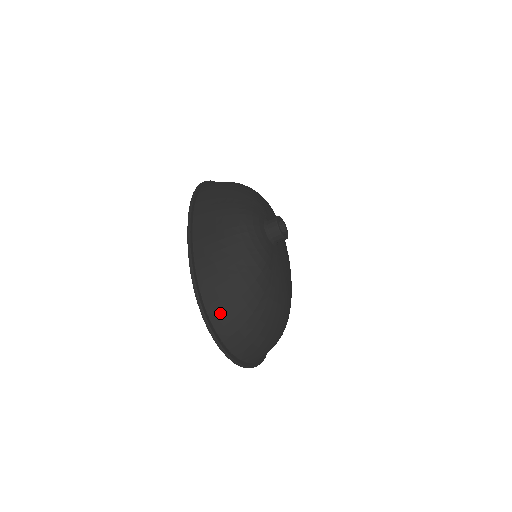
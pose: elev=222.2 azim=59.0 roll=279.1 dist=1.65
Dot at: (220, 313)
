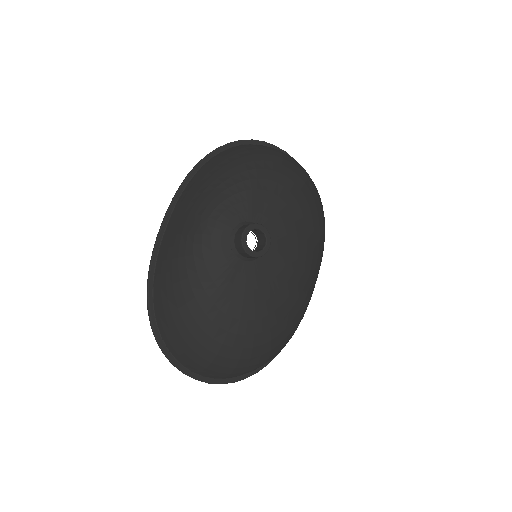
Dot at: (166, 330)
